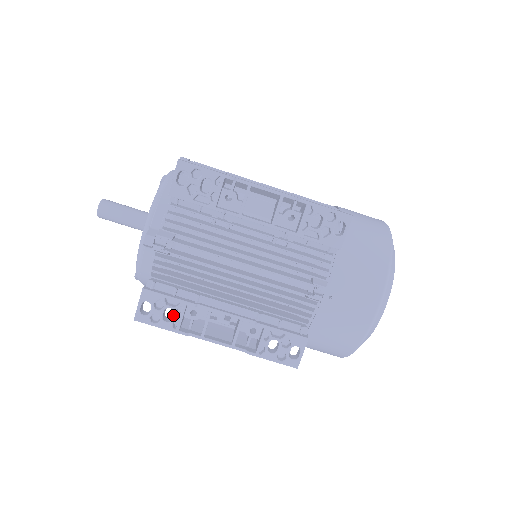
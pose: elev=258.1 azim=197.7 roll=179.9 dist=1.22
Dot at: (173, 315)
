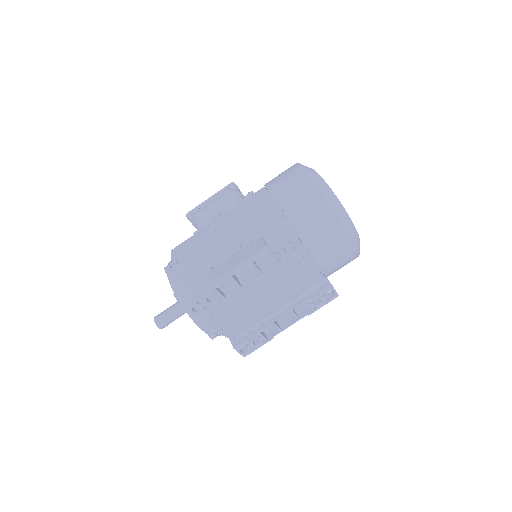
Dot at: (259, 340)
